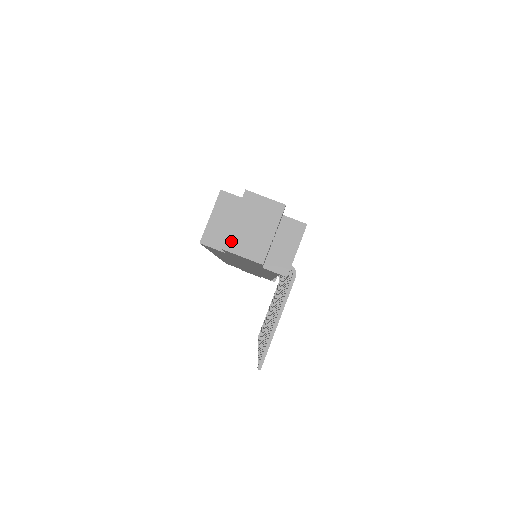
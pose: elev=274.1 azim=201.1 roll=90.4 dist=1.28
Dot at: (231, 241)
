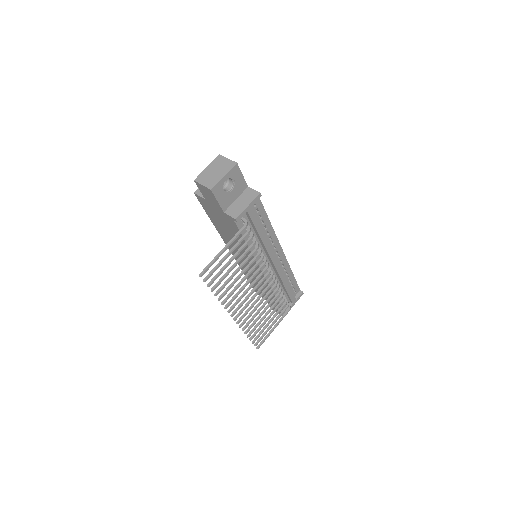
Dot at: (200, 177)
